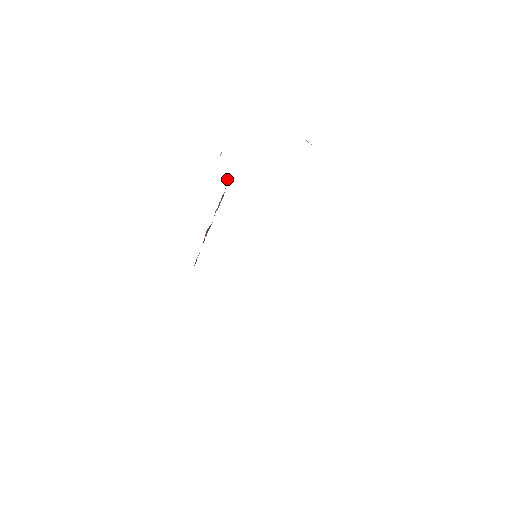
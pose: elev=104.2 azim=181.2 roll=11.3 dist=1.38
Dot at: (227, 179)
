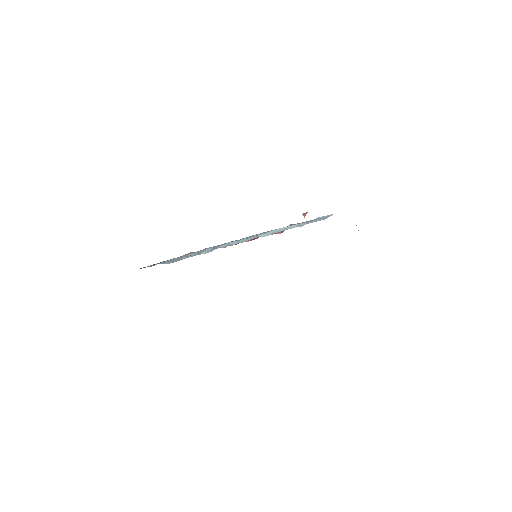
Dot at: occluded
